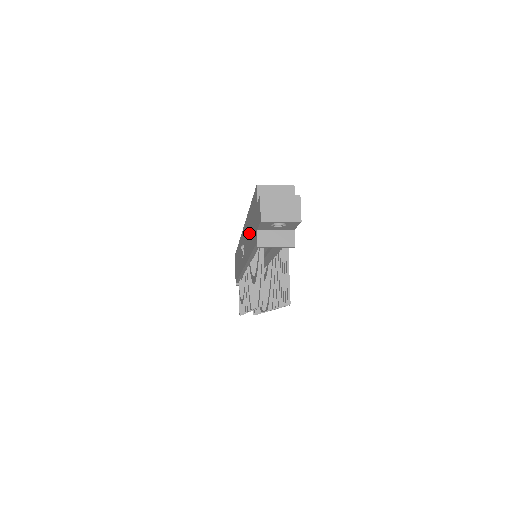
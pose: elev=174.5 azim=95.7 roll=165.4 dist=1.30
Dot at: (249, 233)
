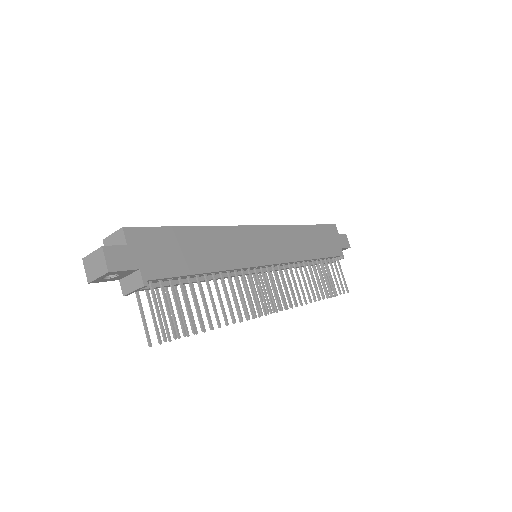
Dot at: occluded
